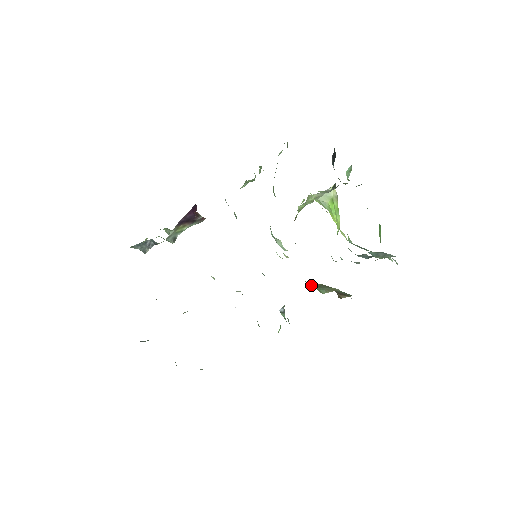
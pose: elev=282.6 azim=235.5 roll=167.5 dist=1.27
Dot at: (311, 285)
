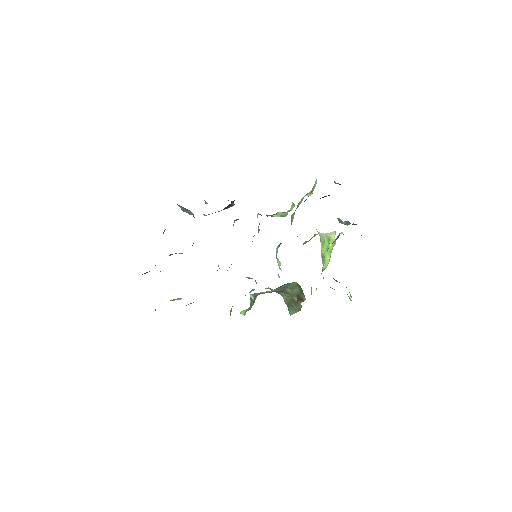
Dot at: (285, 303)
